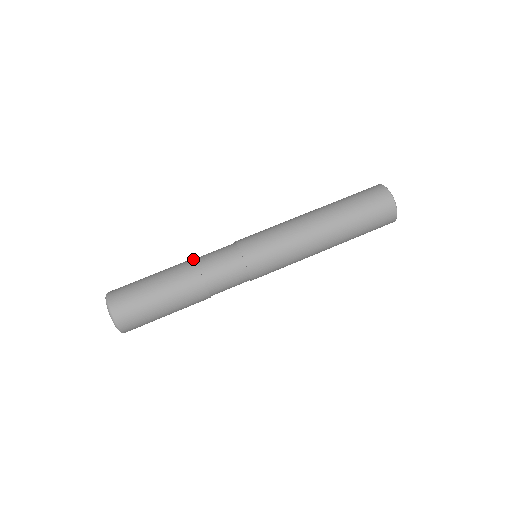
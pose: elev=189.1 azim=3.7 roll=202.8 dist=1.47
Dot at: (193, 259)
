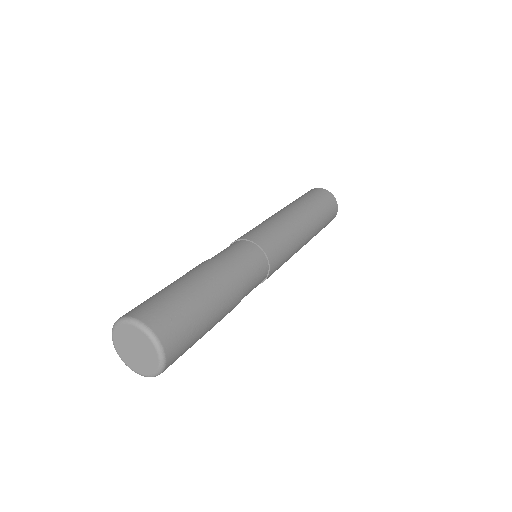
Dot at: (225, 263)
